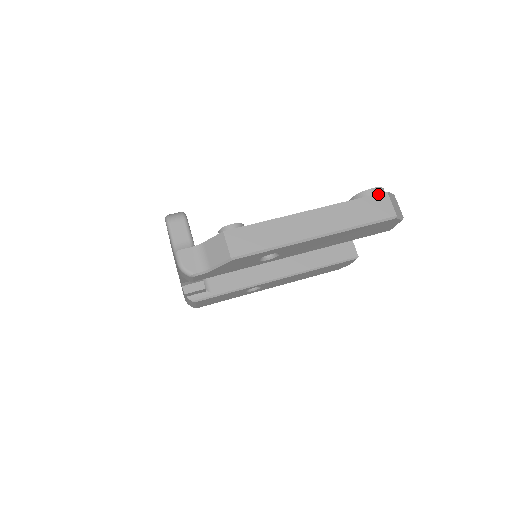
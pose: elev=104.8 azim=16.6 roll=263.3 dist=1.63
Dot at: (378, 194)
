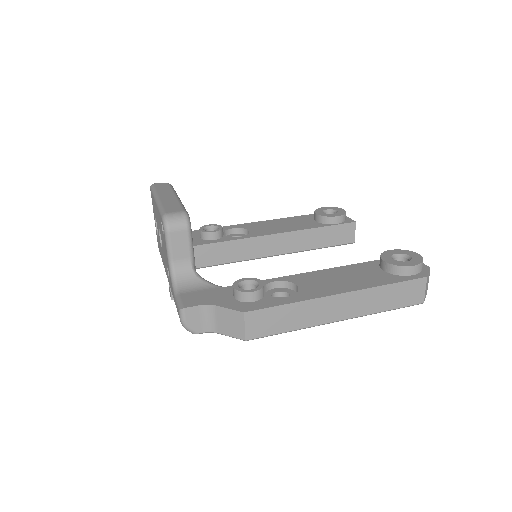
Dot at: (417, 279)
